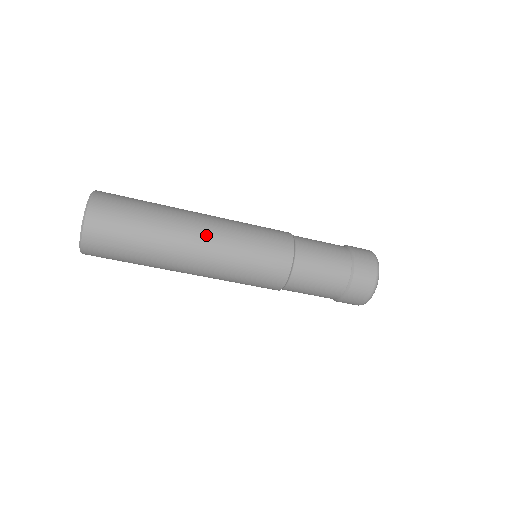
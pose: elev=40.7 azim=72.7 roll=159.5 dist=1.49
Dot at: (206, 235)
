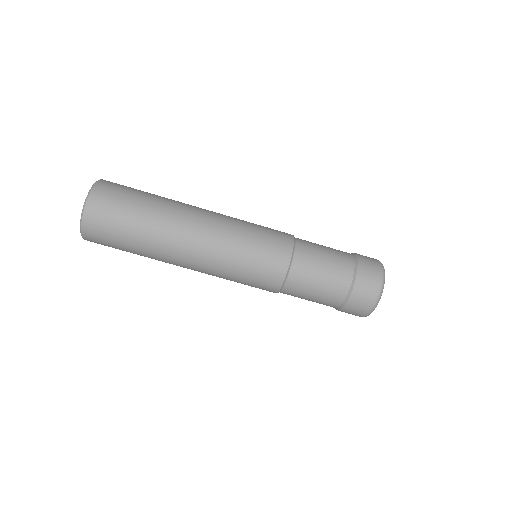
Dot at: (208, 212)
